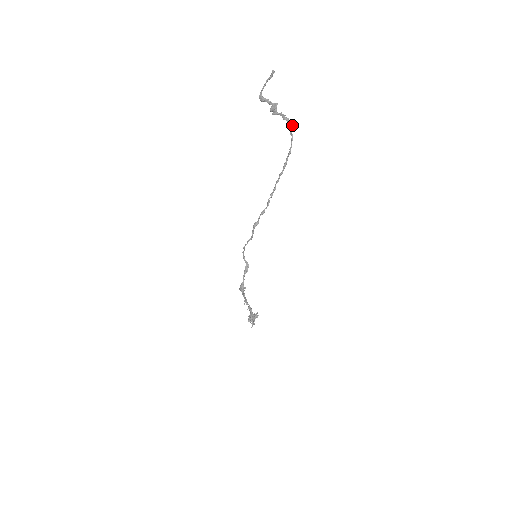
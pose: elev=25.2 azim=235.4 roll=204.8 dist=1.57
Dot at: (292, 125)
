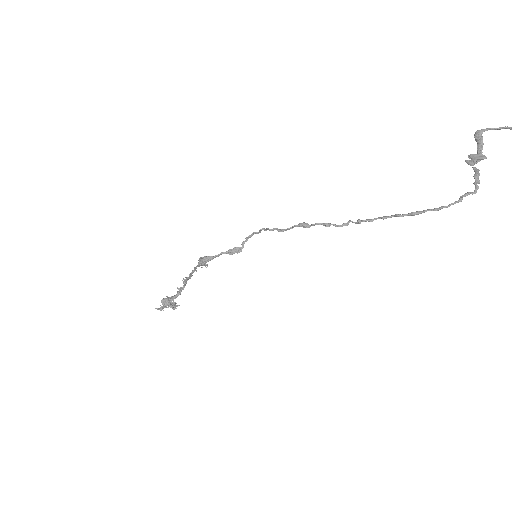
Dot at: (475, 191)
